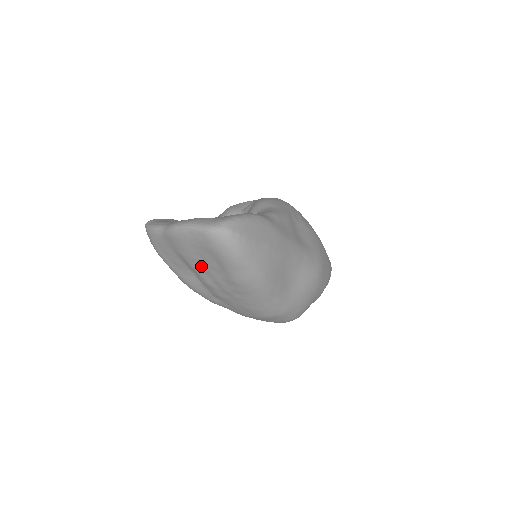
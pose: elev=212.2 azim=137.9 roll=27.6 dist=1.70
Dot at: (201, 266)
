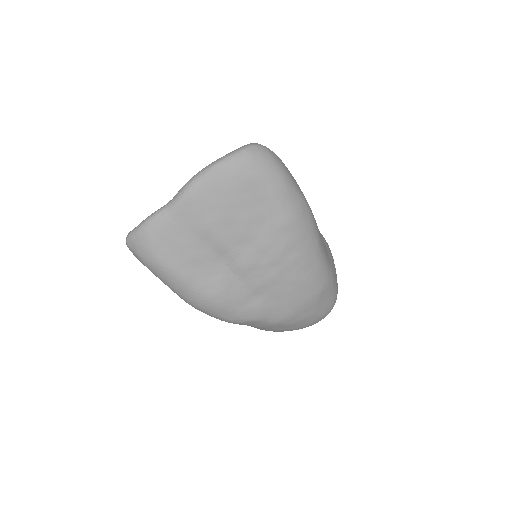
Dot at: (237, 229)
